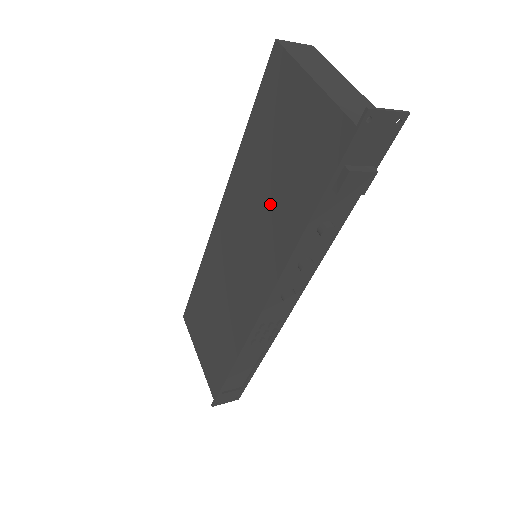
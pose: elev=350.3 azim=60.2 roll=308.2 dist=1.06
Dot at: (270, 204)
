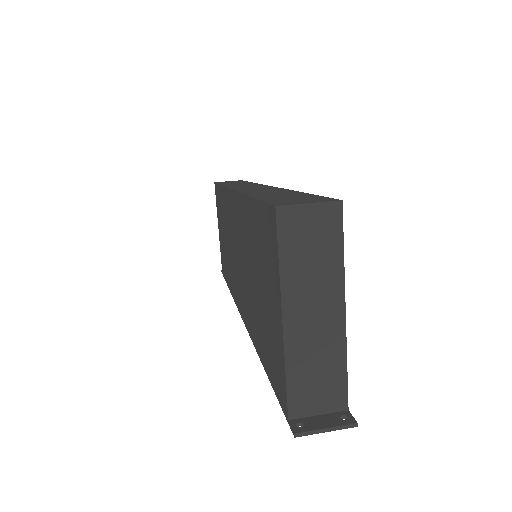
Dot at: (251, 291)
